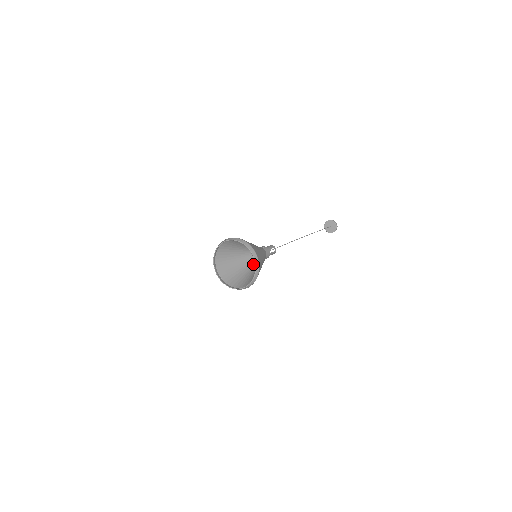
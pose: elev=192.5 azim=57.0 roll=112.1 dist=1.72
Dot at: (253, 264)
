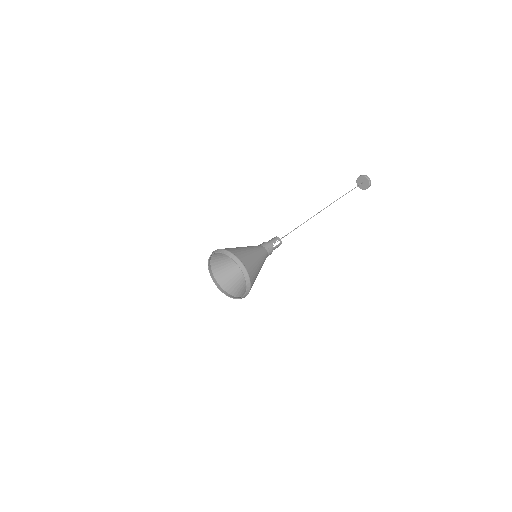
Dot at: occluded
